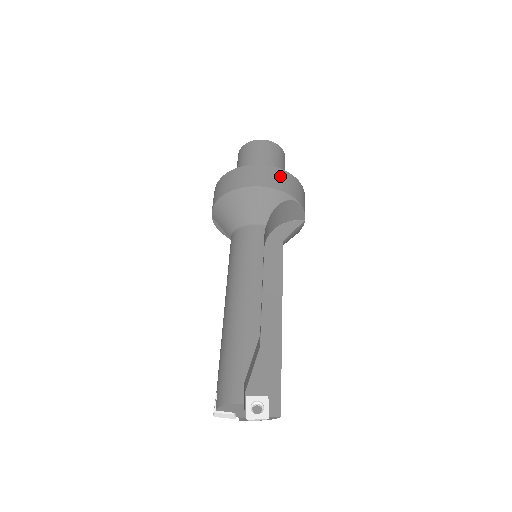
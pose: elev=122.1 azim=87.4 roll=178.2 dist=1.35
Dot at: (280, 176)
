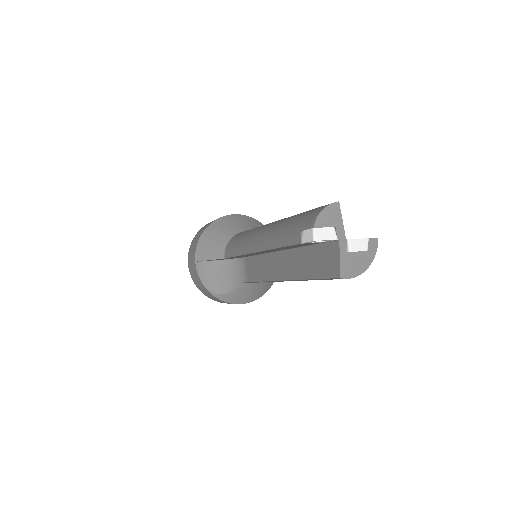
Dot at: occluded
